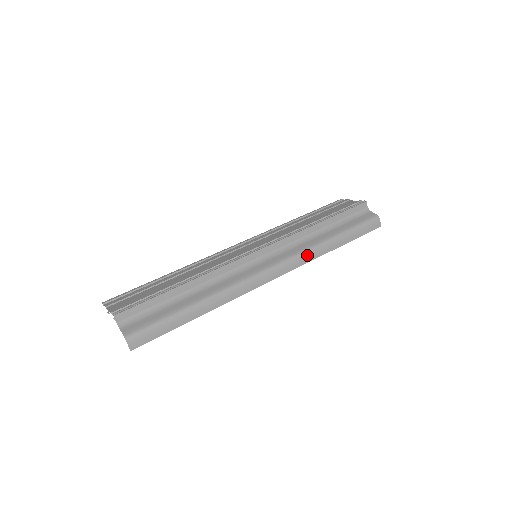
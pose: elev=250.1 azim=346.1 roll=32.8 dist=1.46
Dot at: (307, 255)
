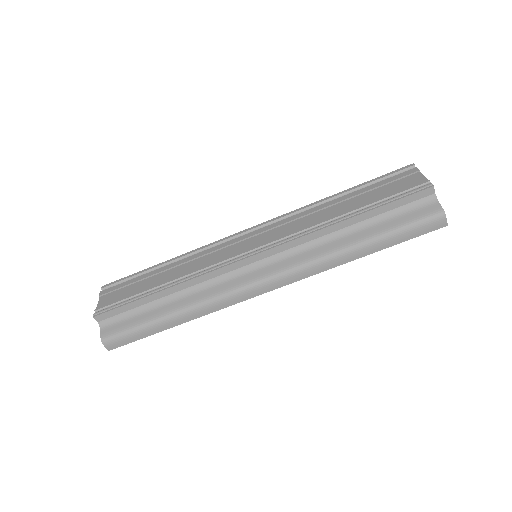
Dot at: (315, 266)
